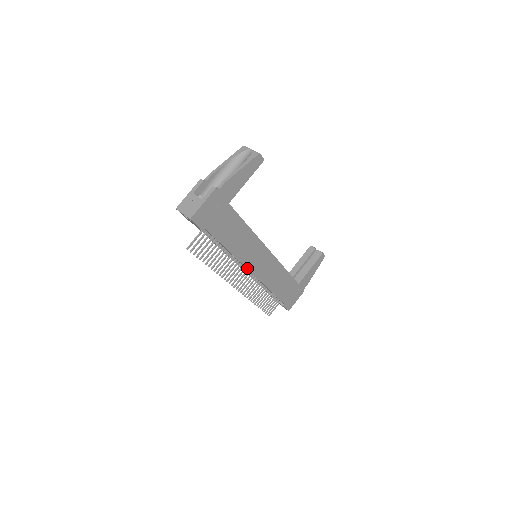
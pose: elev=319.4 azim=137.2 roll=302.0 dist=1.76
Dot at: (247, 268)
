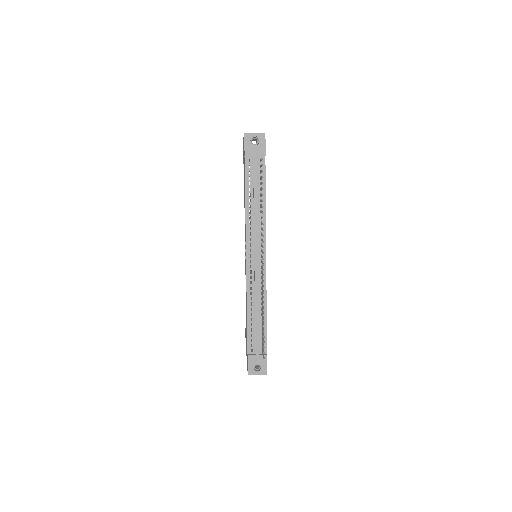
Dot at: occluded
